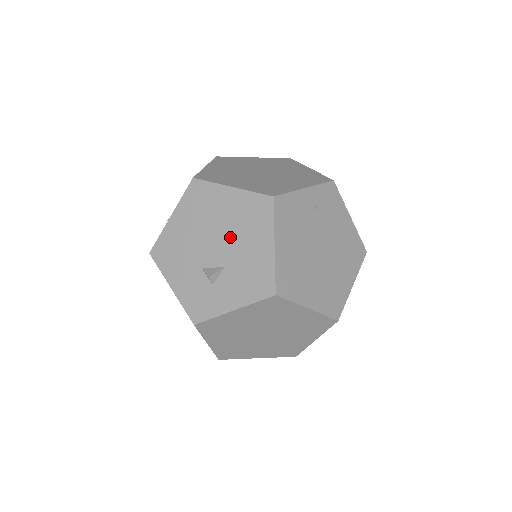
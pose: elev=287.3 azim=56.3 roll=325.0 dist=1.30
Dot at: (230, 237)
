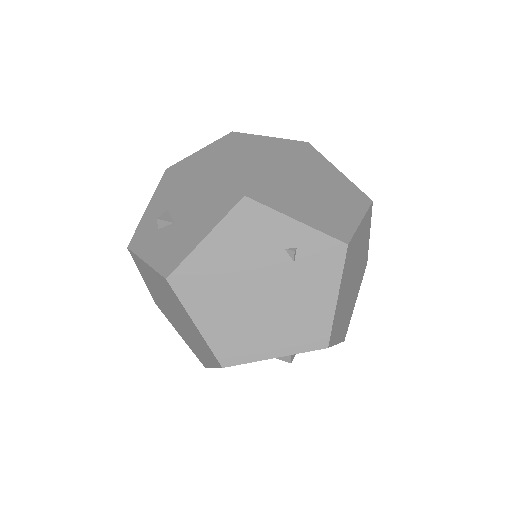
Dot at: (198, 202)
